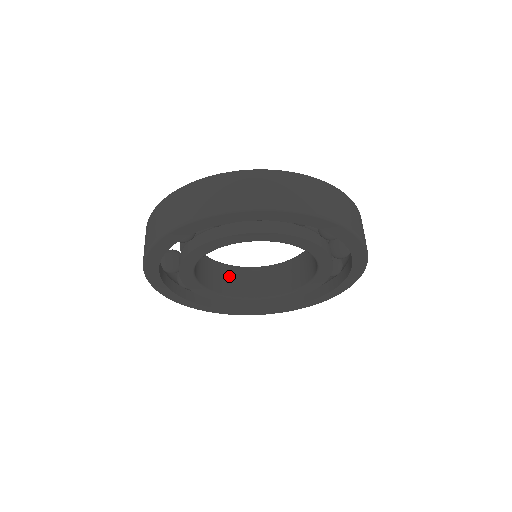
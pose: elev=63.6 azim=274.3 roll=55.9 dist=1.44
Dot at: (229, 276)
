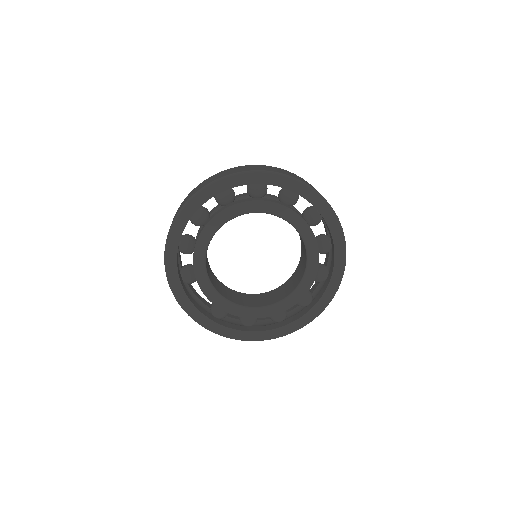
Dot at: (275, 294)
